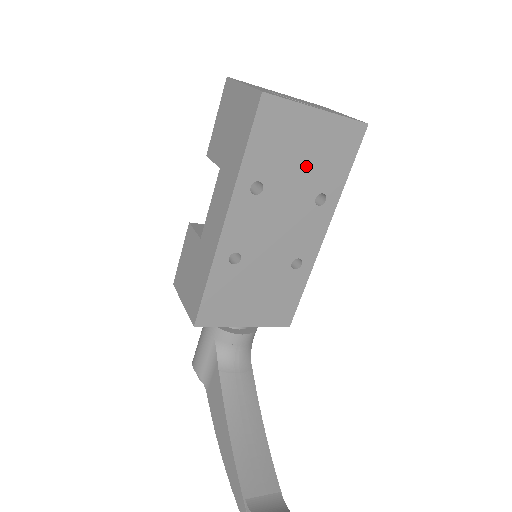
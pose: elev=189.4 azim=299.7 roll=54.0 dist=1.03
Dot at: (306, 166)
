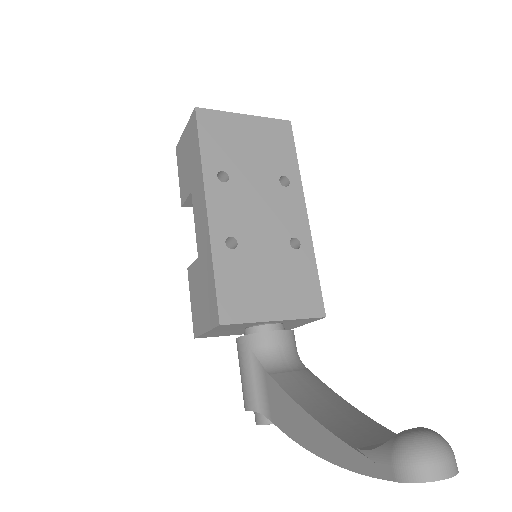
Dot at: (257, 156)
